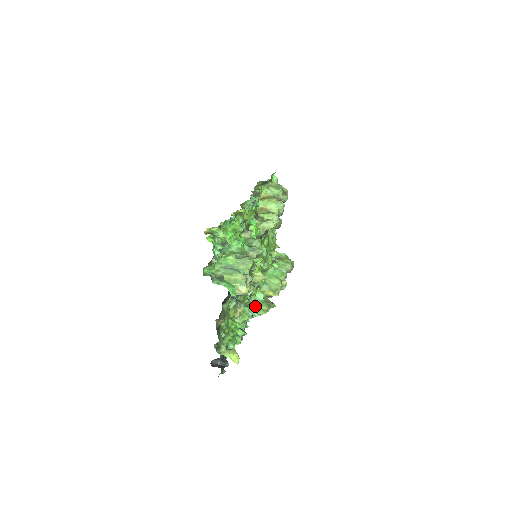
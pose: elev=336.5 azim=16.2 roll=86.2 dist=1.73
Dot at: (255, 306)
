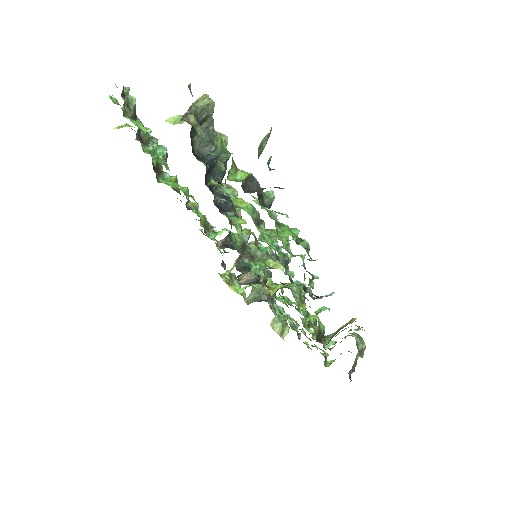
Dot at: occluded
